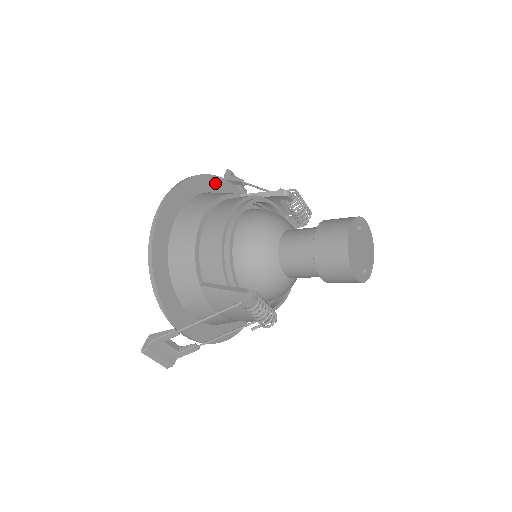
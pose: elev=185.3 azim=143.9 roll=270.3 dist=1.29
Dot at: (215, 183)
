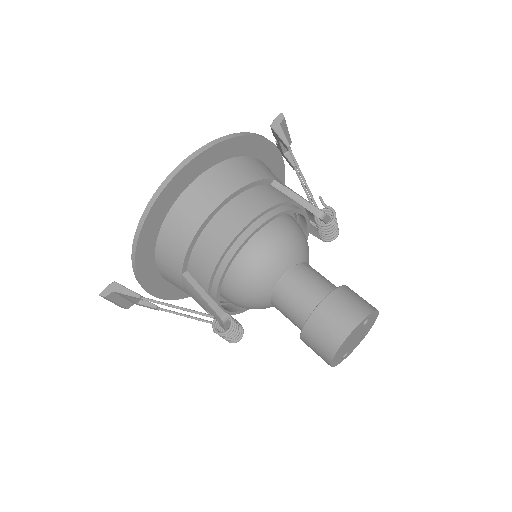
Dot at: (255, 145)
